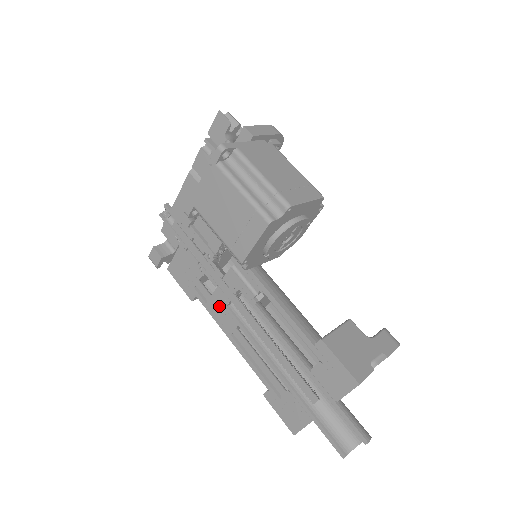
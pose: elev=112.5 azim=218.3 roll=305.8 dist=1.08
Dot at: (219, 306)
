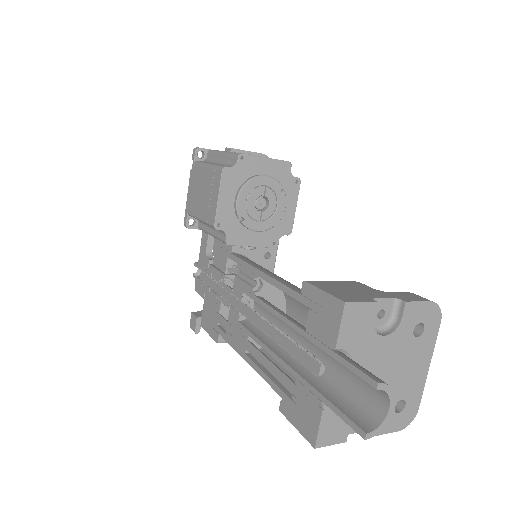
Dot at: (234, 327)
